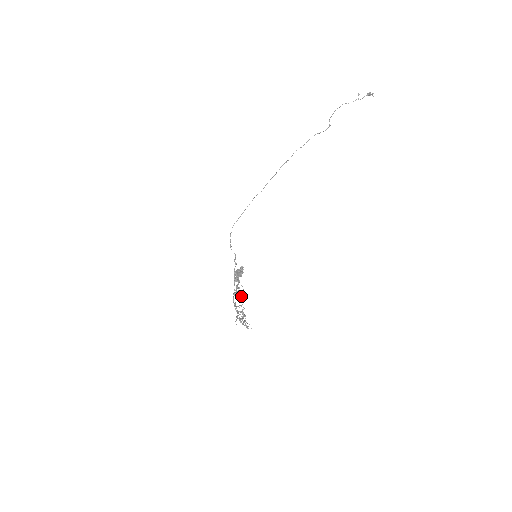
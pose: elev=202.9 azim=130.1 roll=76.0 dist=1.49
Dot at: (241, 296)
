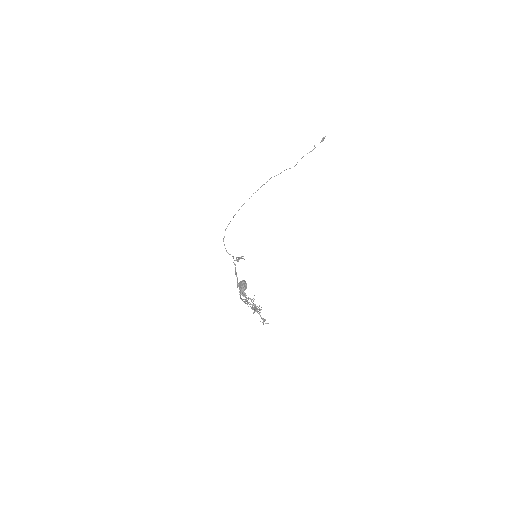
Dot at: occluded
